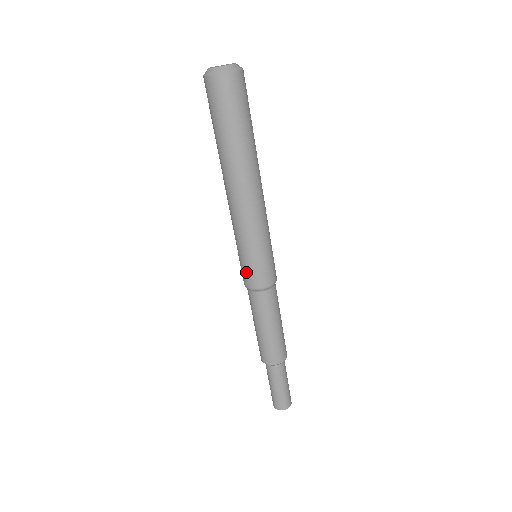
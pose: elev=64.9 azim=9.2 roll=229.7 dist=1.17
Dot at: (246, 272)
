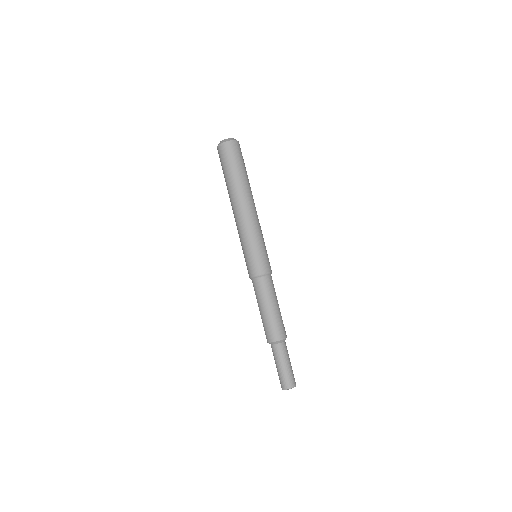
Dot at: (251, 264)
